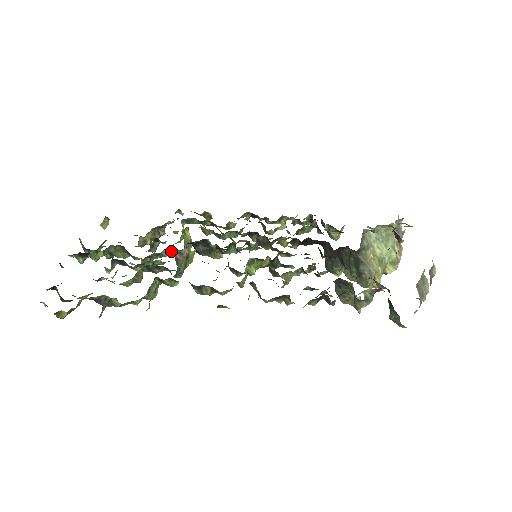
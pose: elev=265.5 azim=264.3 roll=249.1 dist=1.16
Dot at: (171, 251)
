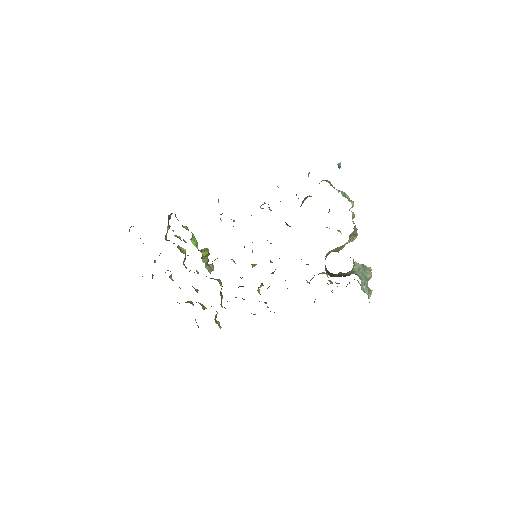
Dot at: occluded
